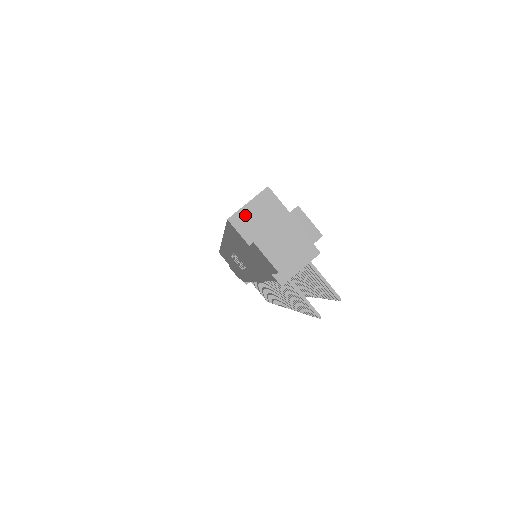
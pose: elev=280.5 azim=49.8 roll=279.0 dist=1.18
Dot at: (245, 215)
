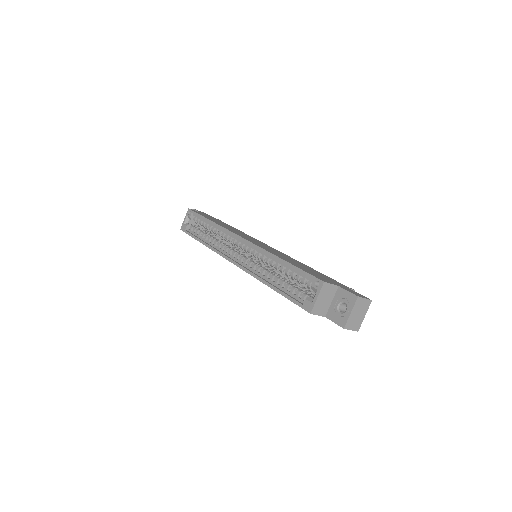
Dot at: (318, 305)
